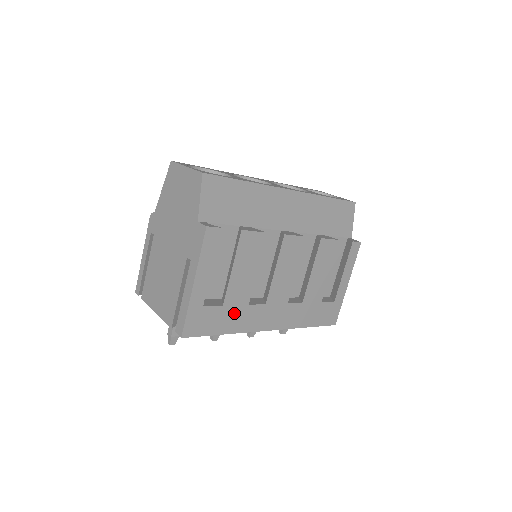
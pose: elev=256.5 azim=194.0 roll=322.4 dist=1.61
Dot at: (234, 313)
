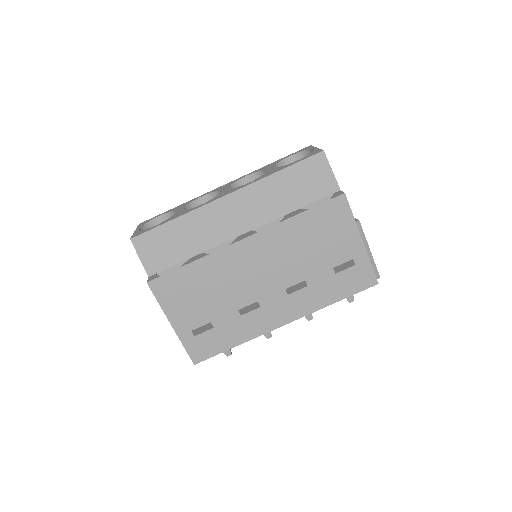
Dot at: (231, 328)
